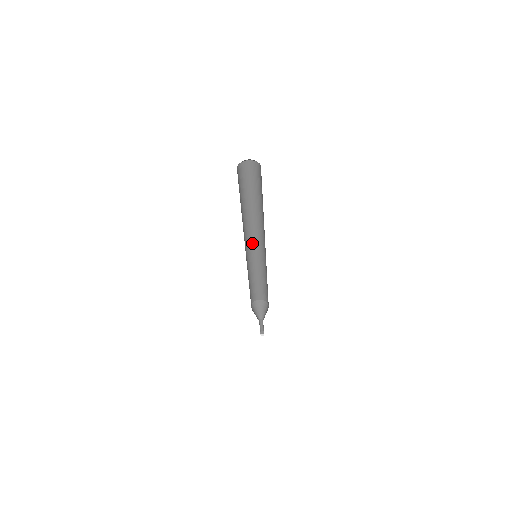
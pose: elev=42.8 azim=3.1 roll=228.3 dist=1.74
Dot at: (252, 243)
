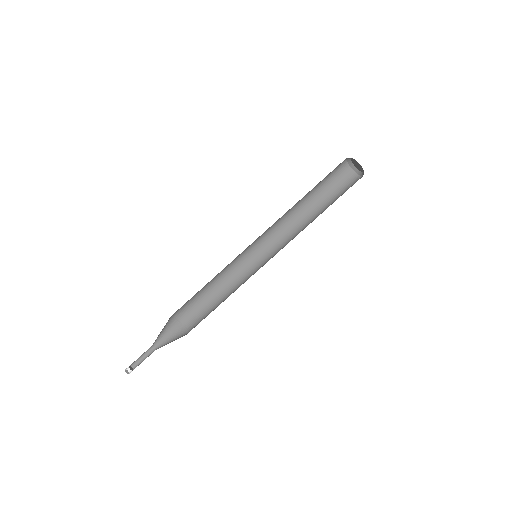
Dot at: (264, 249)
